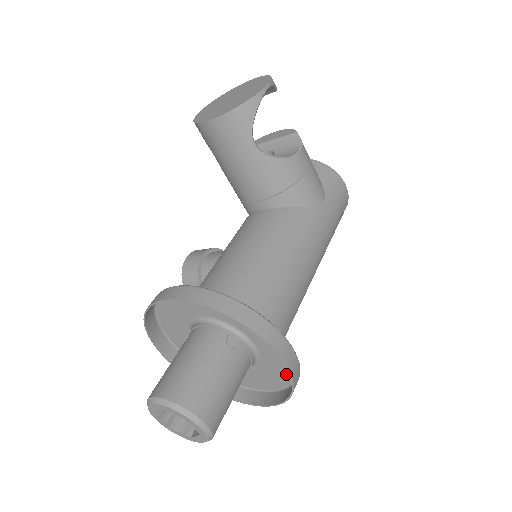
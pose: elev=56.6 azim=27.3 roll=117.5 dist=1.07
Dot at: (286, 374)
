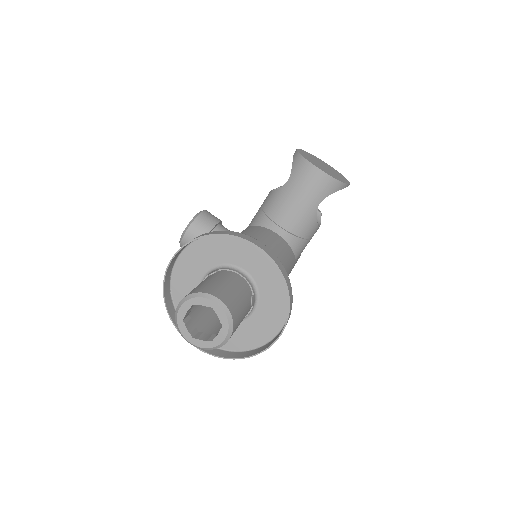
Dot at: (245, 343)
